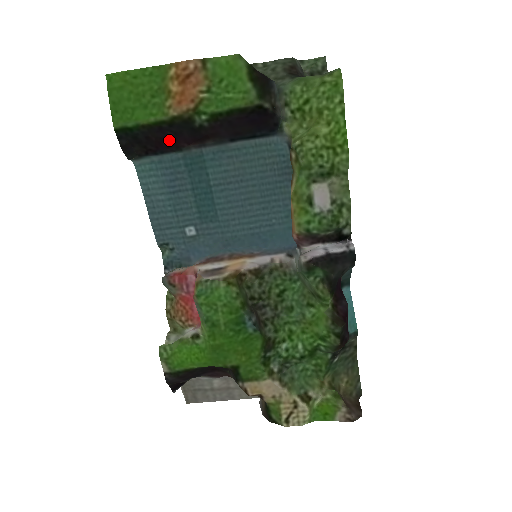
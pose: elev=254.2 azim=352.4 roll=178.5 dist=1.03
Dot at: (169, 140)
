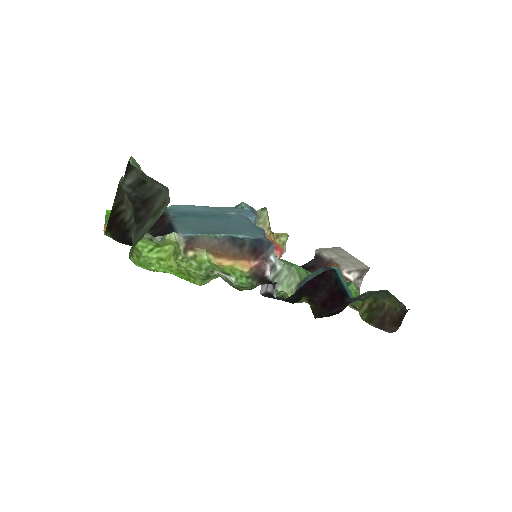
Dot at: (157, 221)
